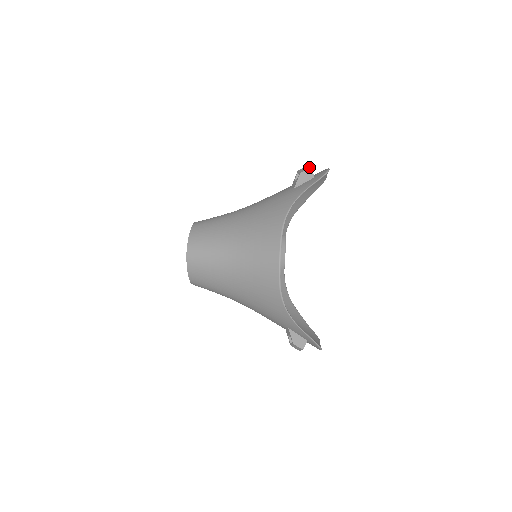
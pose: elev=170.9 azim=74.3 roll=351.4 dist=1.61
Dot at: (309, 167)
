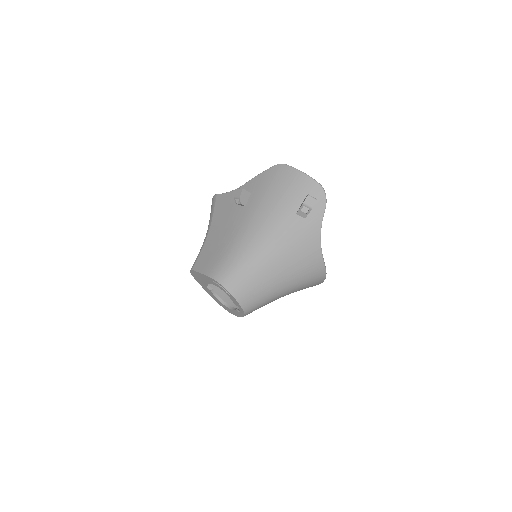
Dot at: (314, 199)
